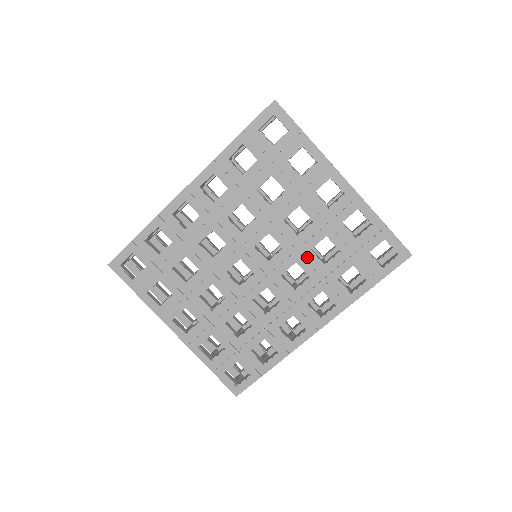
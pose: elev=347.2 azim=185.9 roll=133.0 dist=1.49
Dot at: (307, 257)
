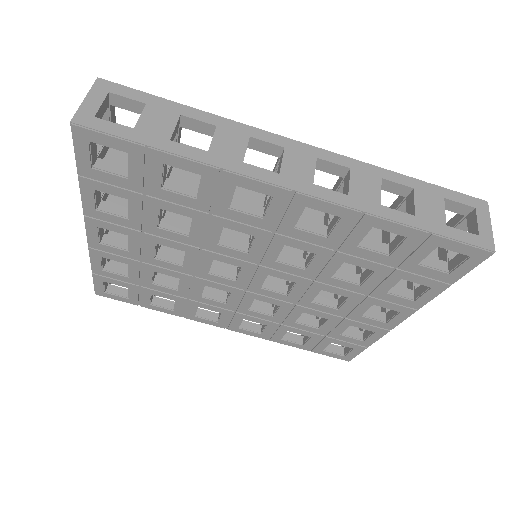
Dot at: (293, 312)
